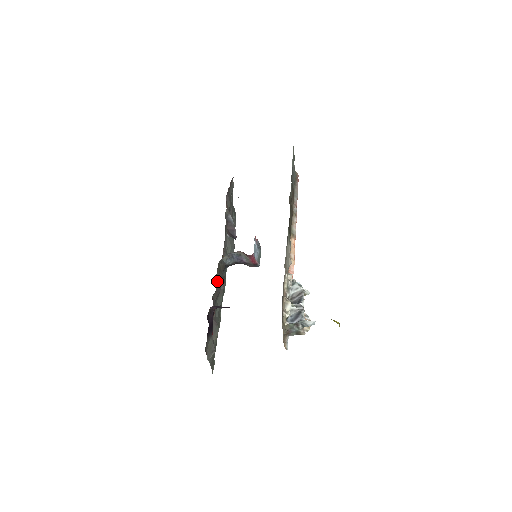
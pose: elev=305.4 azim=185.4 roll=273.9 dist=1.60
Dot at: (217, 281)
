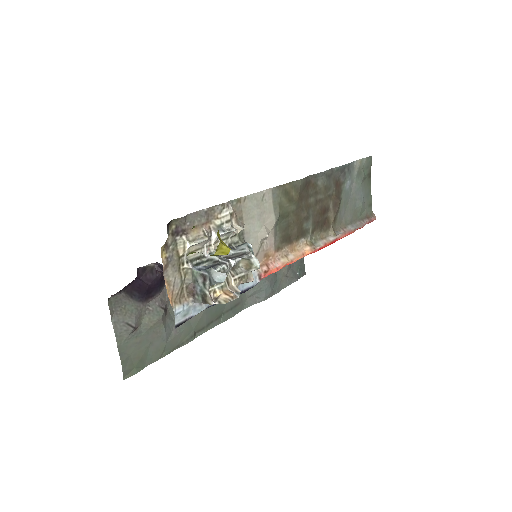
Dot at: occluded
